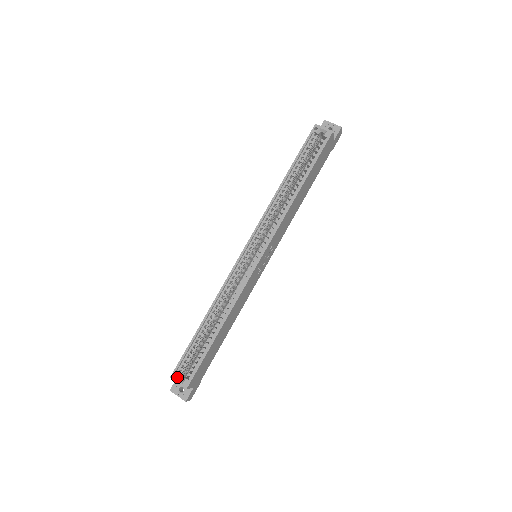
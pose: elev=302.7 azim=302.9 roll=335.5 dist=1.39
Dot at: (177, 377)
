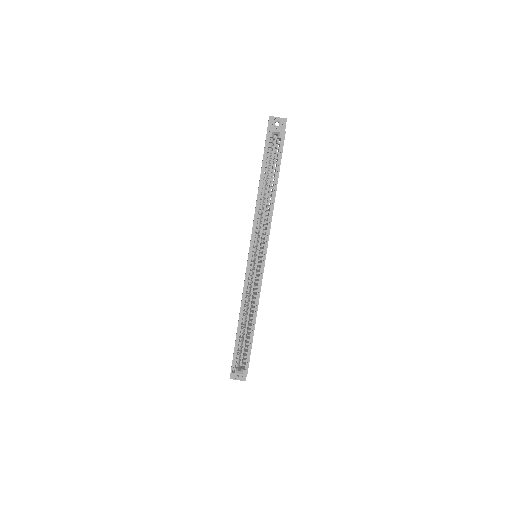
Dot at: (236, 371)
